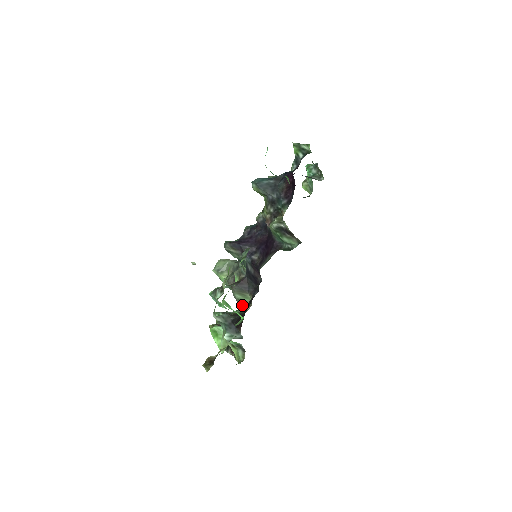
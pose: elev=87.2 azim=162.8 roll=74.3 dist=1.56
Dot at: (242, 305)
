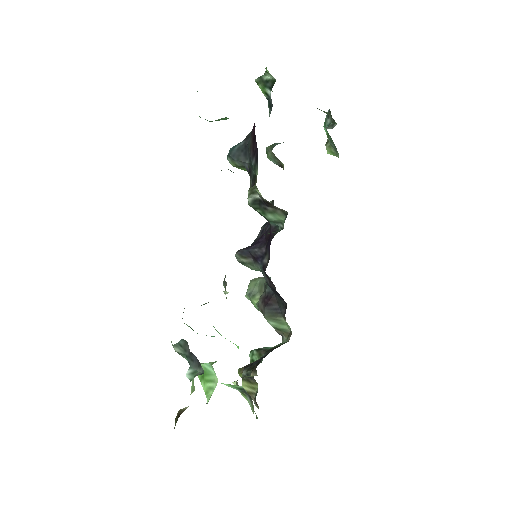
Dot at: (283, 336)
